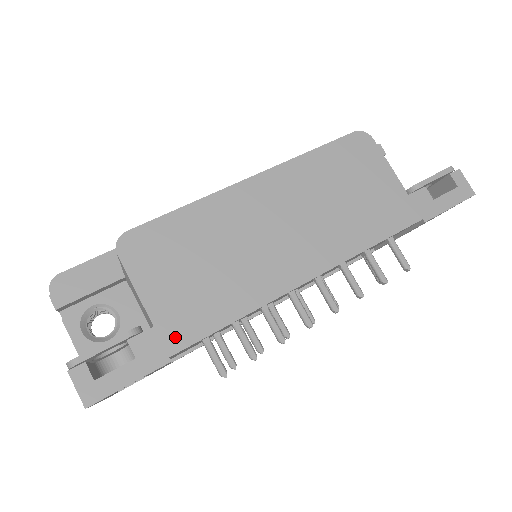
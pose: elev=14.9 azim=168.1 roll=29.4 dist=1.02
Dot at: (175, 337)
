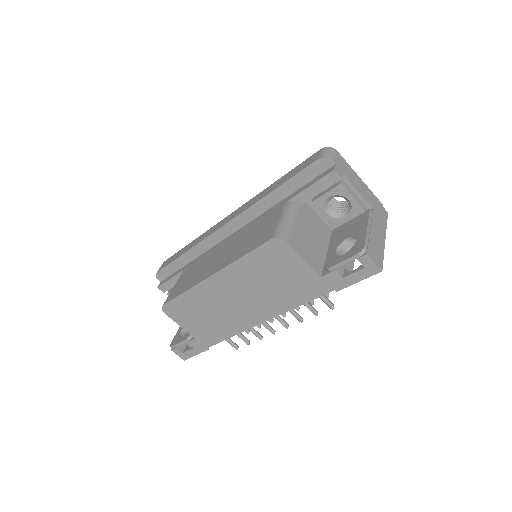
Dot at: (206, 342)
